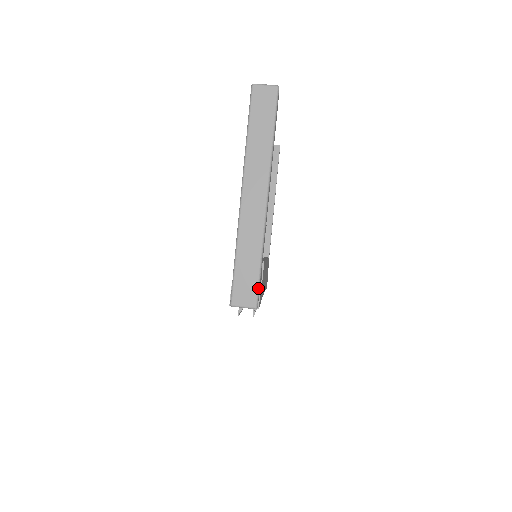
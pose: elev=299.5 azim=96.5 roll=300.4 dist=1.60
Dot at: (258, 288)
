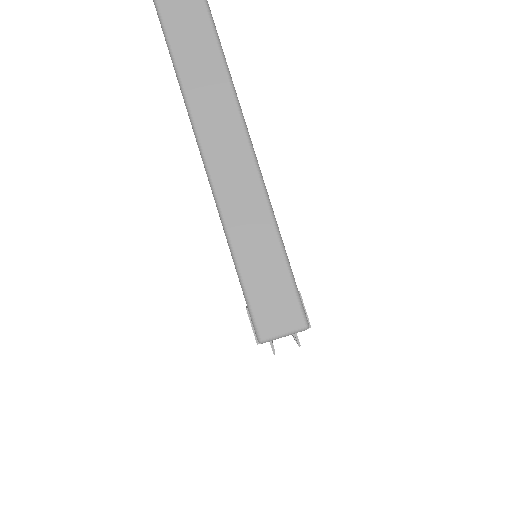
Dot at: (295, 290)
